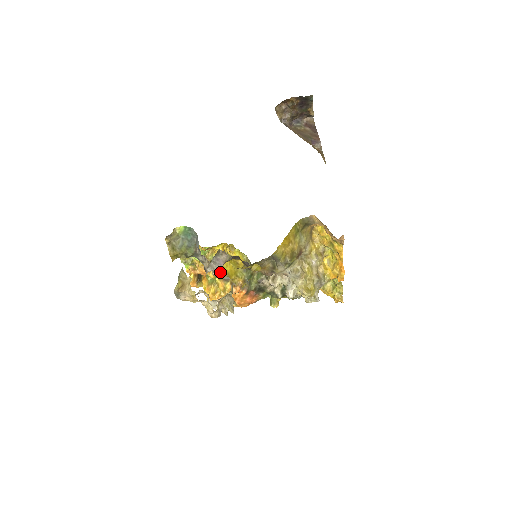
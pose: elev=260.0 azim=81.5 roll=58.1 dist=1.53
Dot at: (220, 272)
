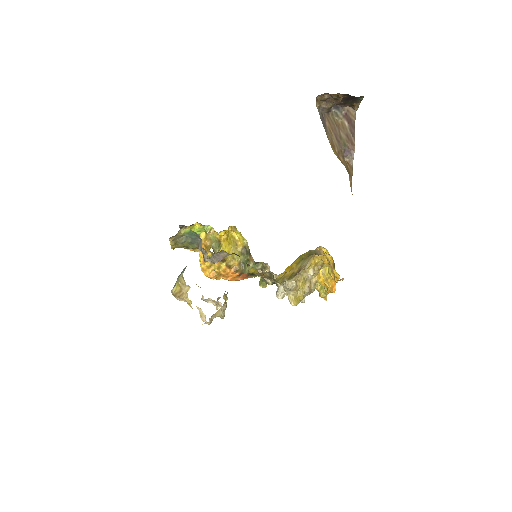
Dot at: occluded
